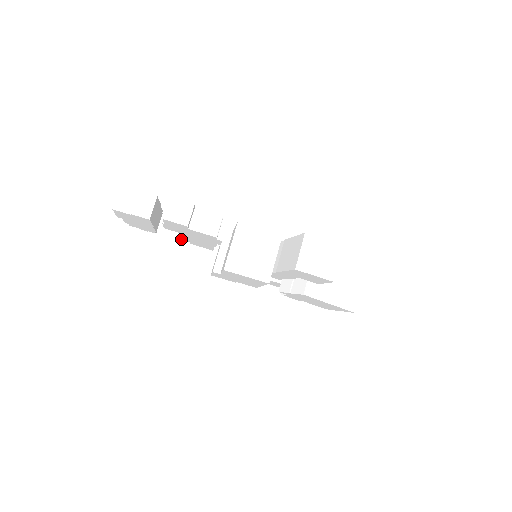
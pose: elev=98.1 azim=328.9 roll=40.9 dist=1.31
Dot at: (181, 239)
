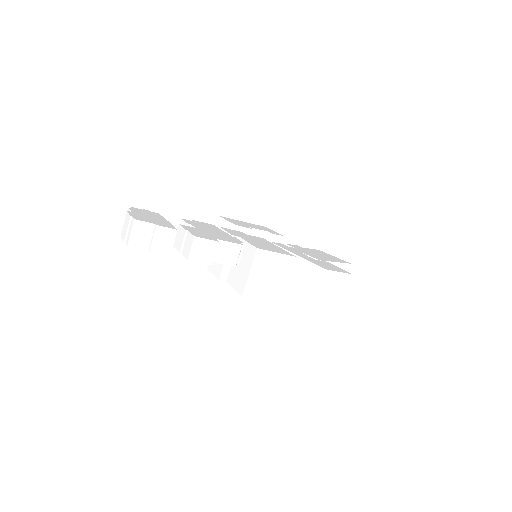
Dot at: occluded
